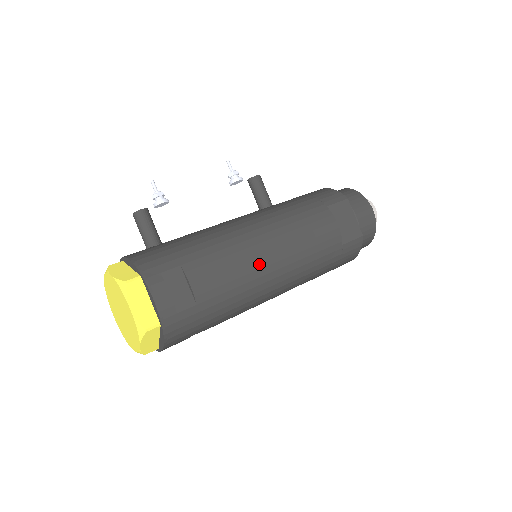
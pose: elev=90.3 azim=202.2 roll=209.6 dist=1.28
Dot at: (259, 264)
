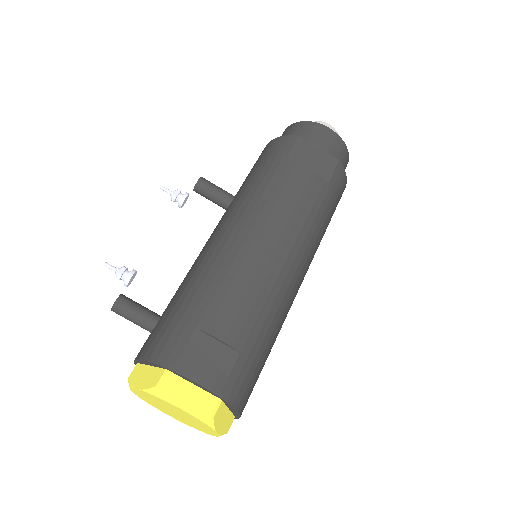
Dot at: (267, 266)
